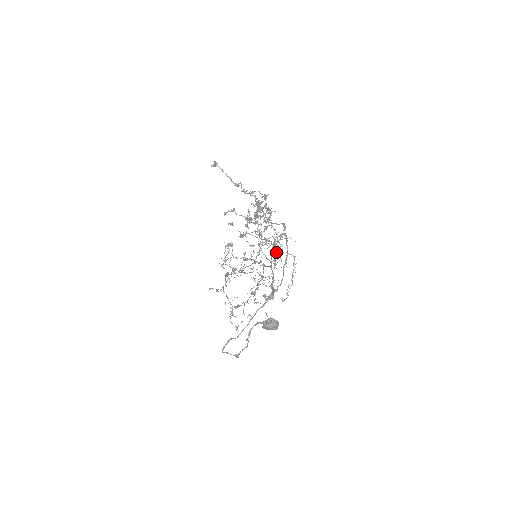
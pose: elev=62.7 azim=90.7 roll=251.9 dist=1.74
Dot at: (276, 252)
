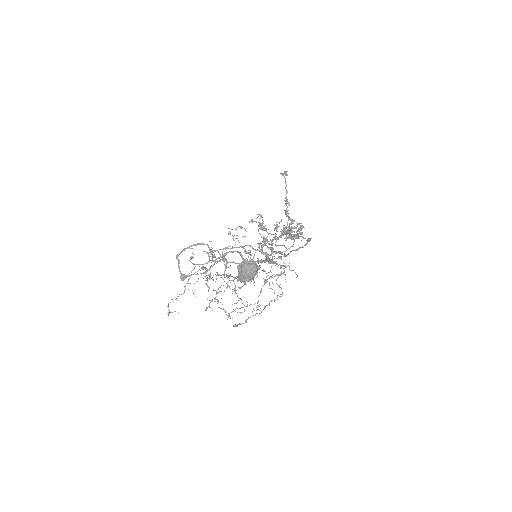
Dot at: (261, 289)
